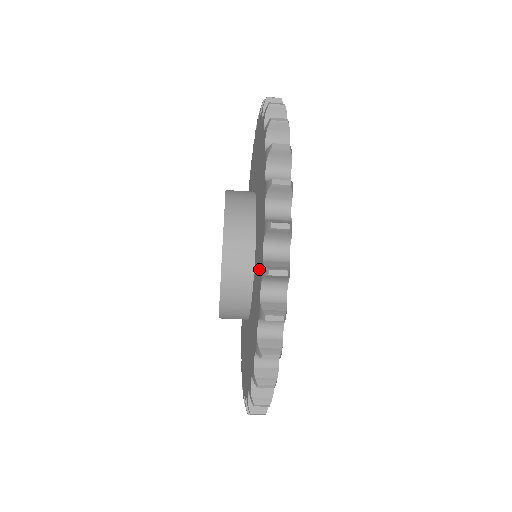
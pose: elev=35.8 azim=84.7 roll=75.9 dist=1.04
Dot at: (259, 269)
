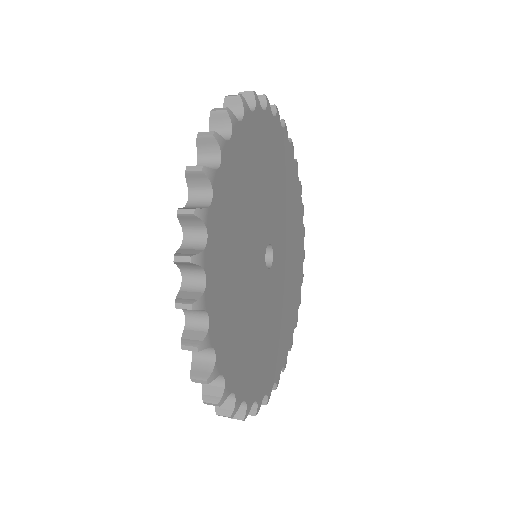
Dot at: occluded
